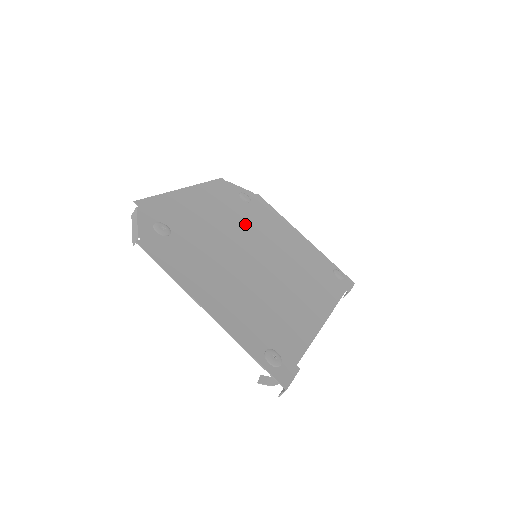
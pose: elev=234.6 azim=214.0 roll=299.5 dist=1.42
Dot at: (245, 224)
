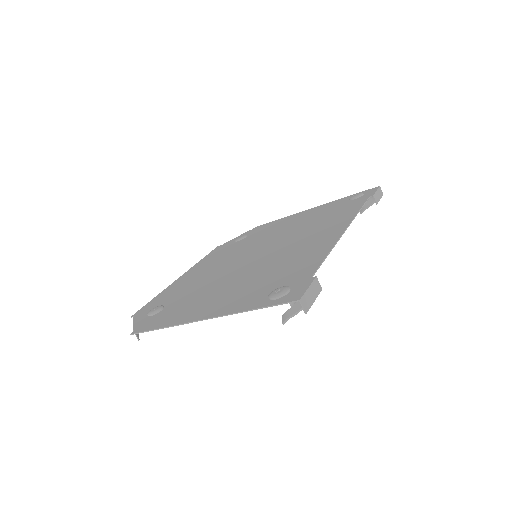
Dot at: (242, 250)
